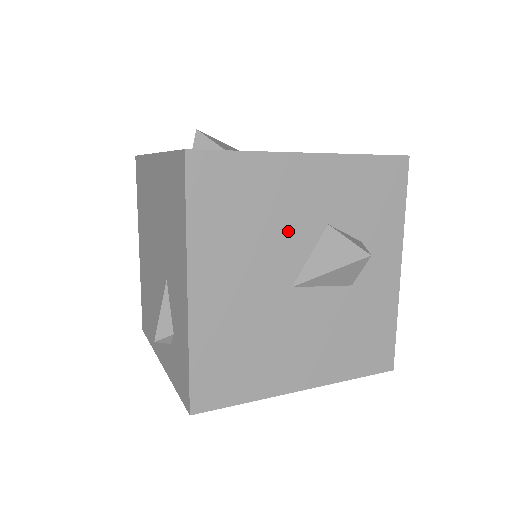
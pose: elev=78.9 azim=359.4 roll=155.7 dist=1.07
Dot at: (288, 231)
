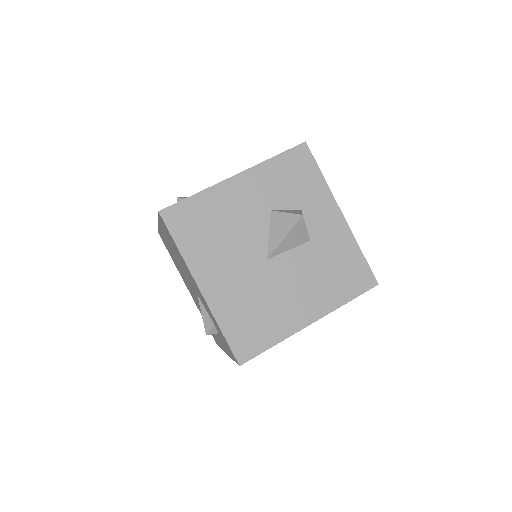
Dot at: (246, 227)
